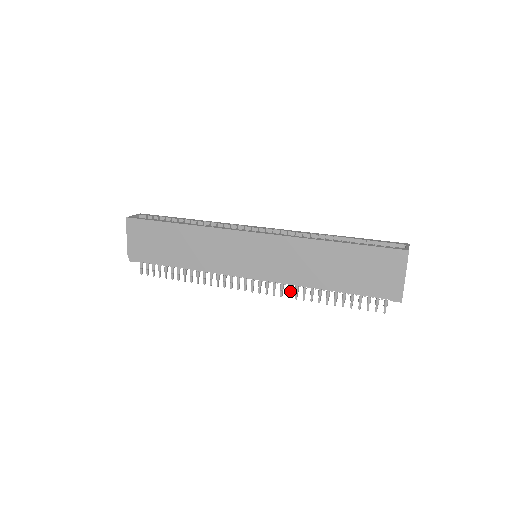
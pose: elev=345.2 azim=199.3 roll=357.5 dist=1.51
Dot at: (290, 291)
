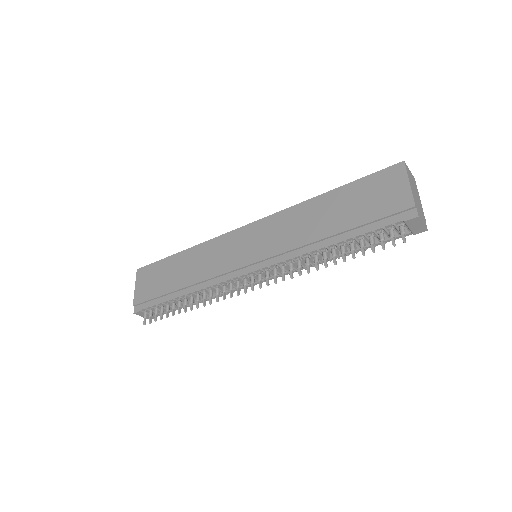
Dot at: (292, 269)
